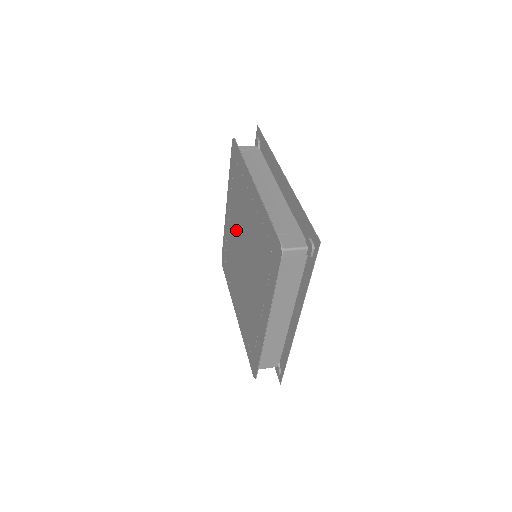
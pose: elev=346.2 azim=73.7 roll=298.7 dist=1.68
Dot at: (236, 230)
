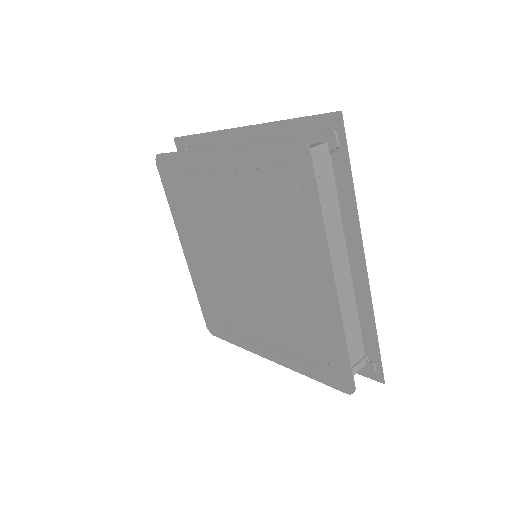
Dot at: (214, 251)
